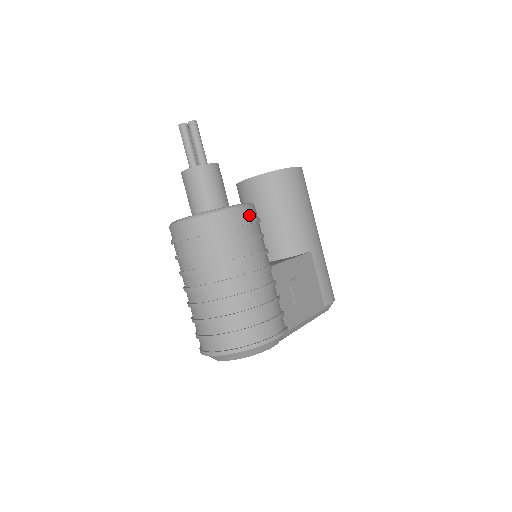
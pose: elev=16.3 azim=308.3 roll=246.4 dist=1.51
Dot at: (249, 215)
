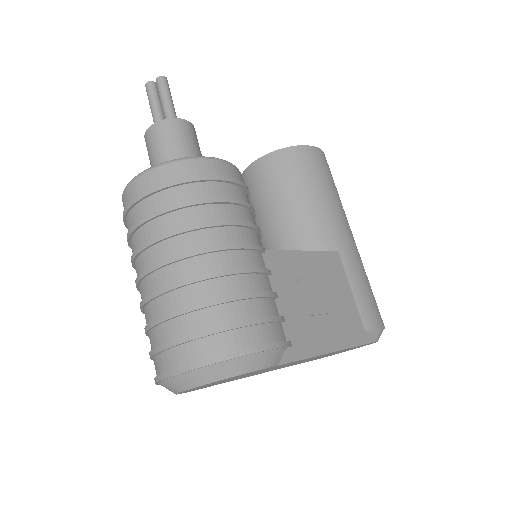
Dot at: (223, 172)
